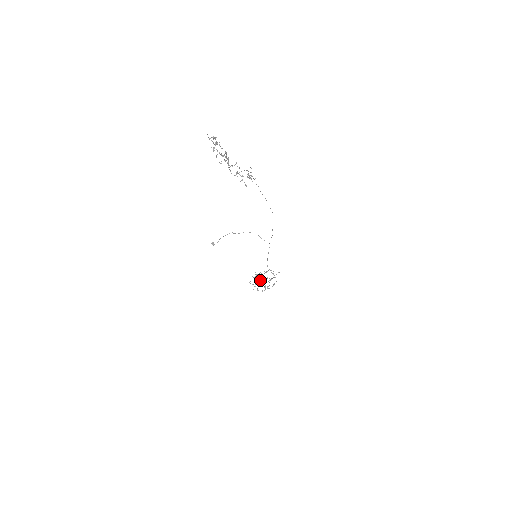
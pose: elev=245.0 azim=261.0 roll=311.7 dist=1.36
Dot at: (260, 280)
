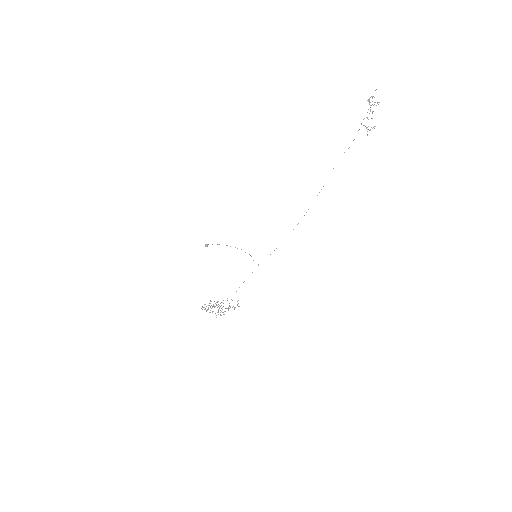
Dot at: occluded
